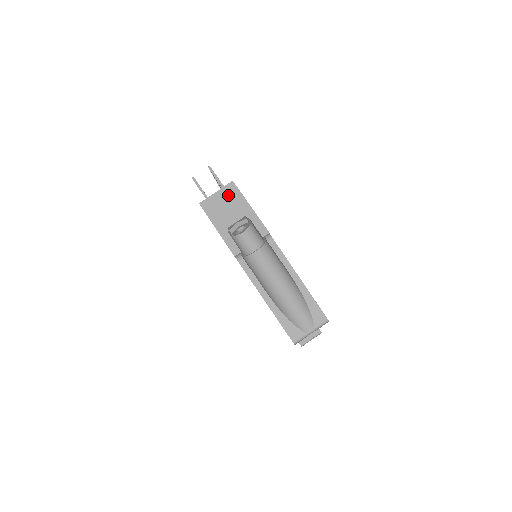
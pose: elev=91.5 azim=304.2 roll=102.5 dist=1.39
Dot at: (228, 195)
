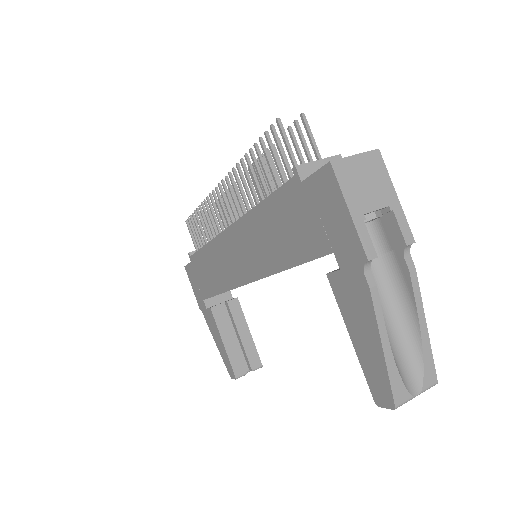
Dot at: (371, 166)
